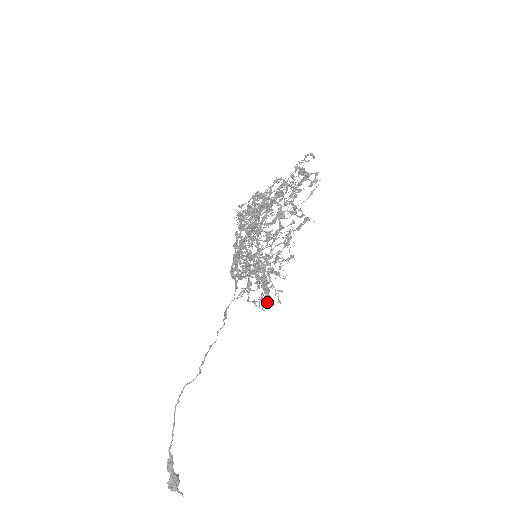
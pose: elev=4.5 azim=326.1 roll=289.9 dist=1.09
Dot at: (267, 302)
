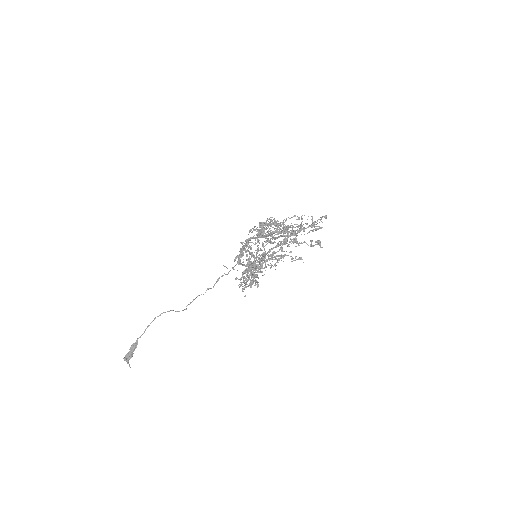
Dot at: occluded
